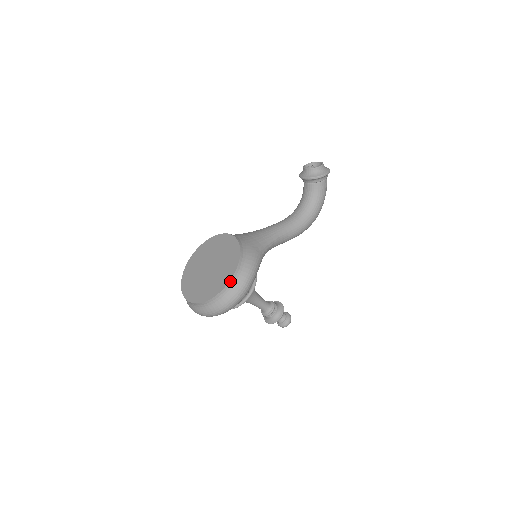
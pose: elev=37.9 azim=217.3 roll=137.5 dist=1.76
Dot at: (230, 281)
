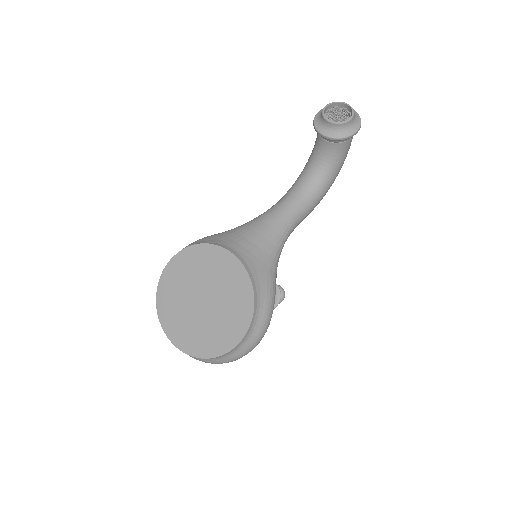
Dot at: (244, 337)
